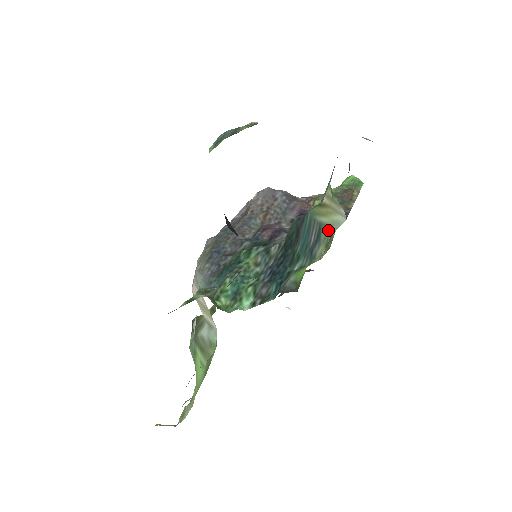
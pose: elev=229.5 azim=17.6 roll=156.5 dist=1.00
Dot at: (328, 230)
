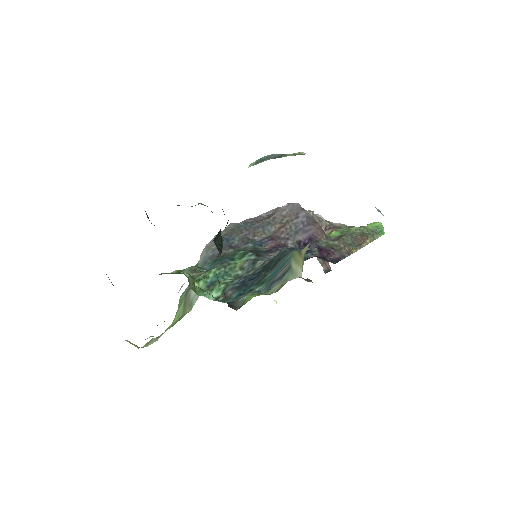
Dot at: (290, 275)
